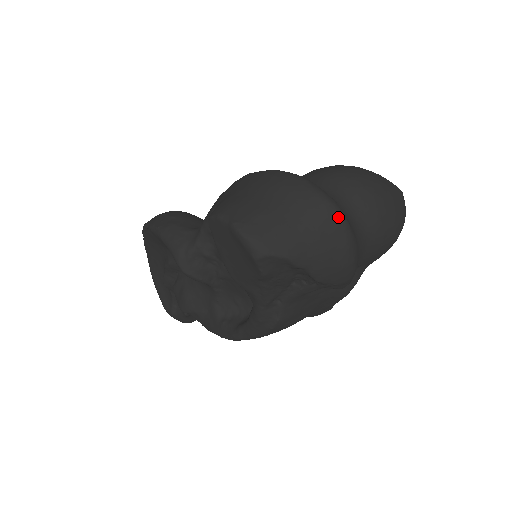
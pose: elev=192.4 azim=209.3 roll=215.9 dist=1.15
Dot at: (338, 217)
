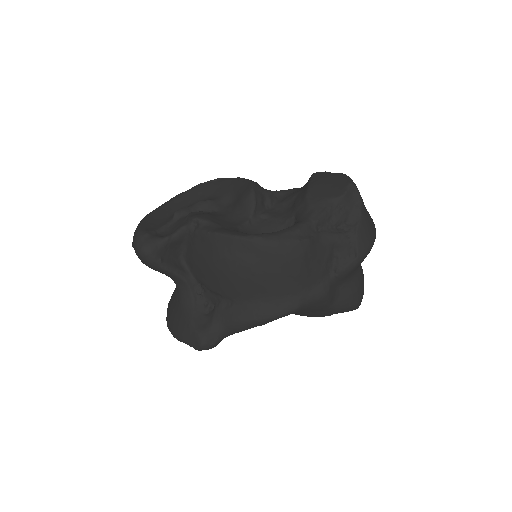
Dot at: occluded
